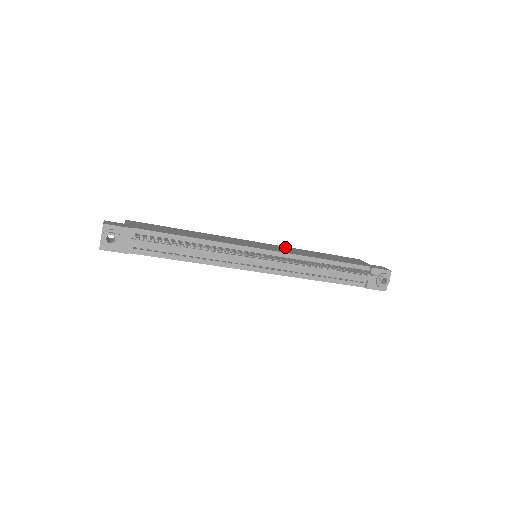
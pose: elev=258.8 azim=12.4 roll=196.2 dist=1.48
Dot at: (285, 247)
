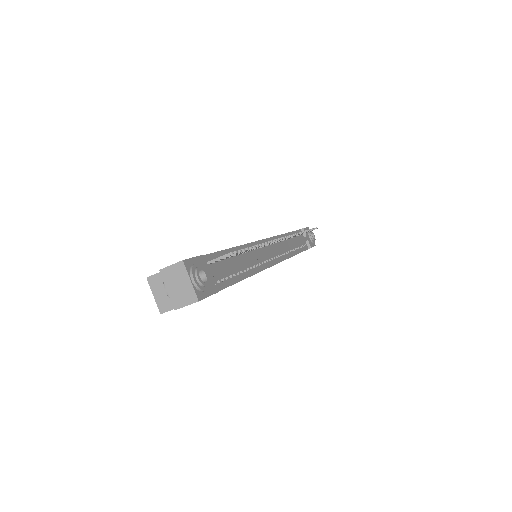
Dot at: occluded
